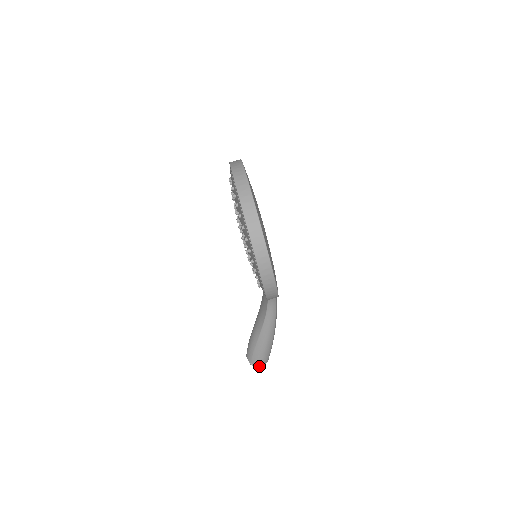
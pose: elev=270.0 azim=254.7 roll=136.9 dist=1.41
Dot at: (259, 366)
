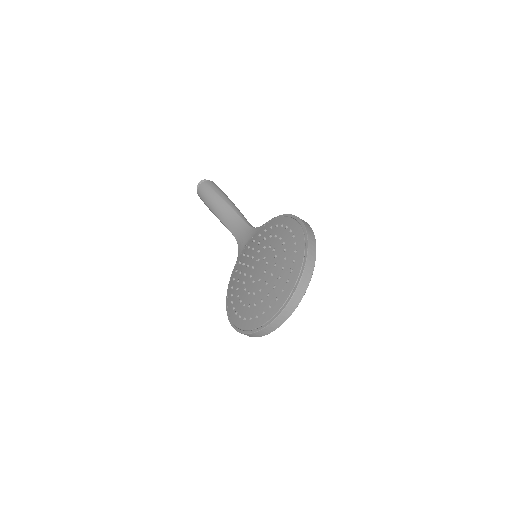
Dot at: occluded
